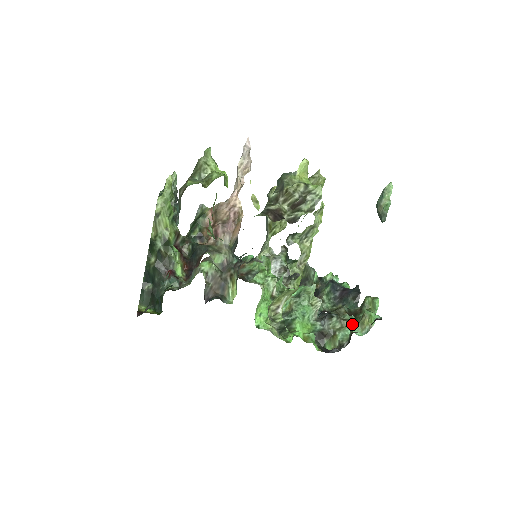
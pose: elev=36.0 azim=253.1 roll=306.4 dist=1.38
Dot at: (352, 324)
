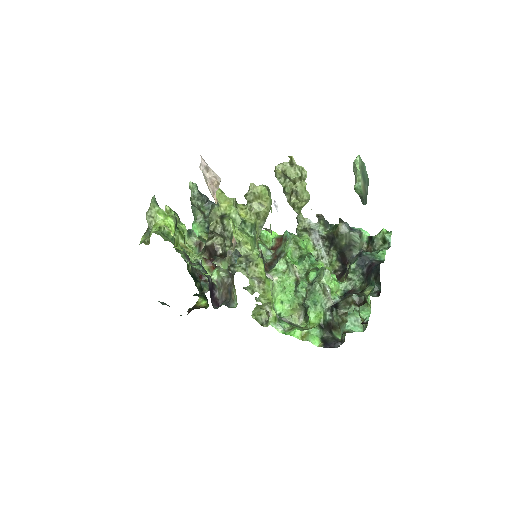
Dot at: (352, 319)
